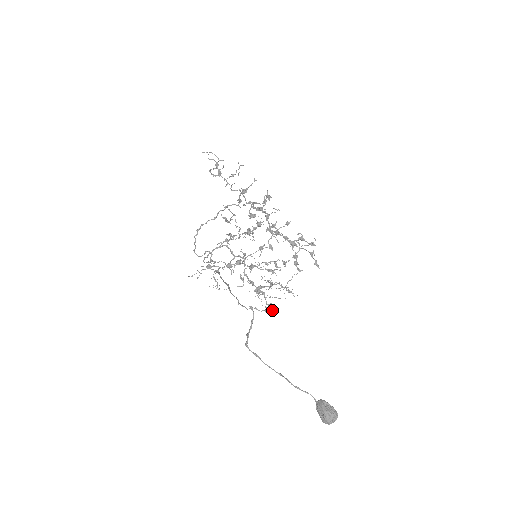
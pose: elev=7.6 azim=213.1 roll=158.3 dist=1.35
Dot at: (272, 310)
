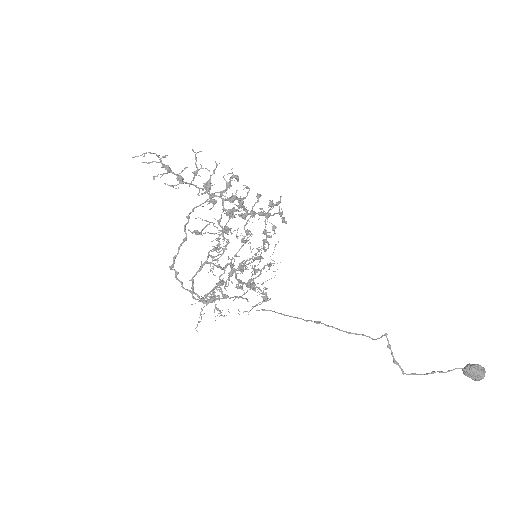
Dot at: occluded
